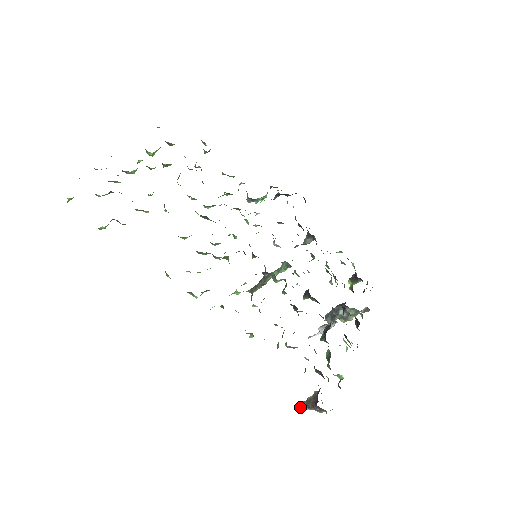
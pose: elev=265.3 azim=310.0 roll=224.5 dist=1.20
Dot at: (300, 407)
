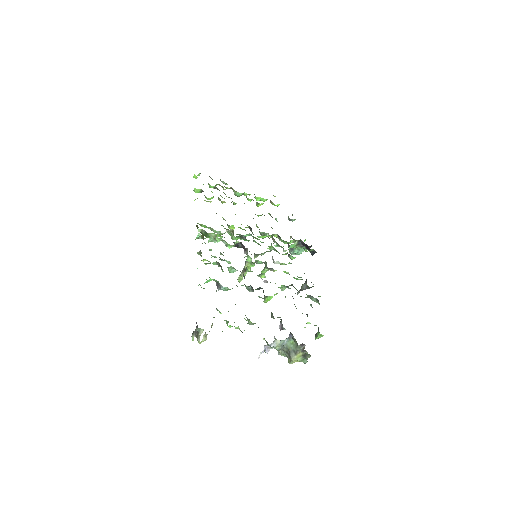
Dot at: (192, 334)
